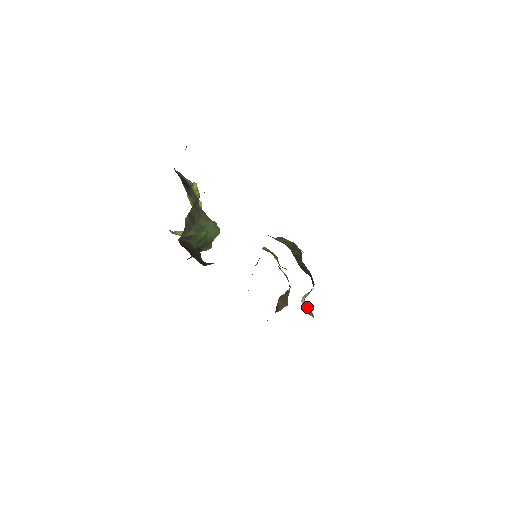
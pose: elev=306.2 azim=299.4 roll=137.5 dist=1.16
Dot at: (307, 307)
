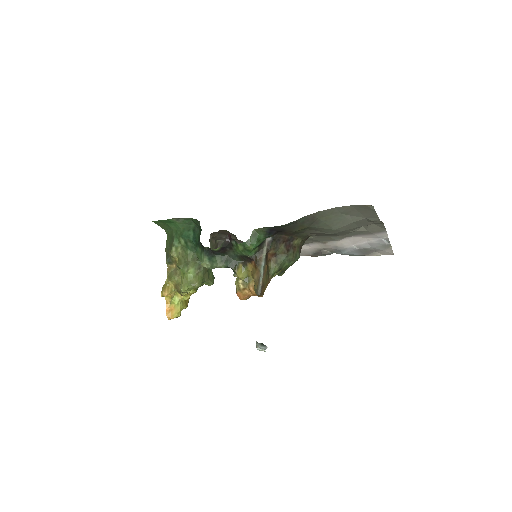
Dot at: (260, 347)
